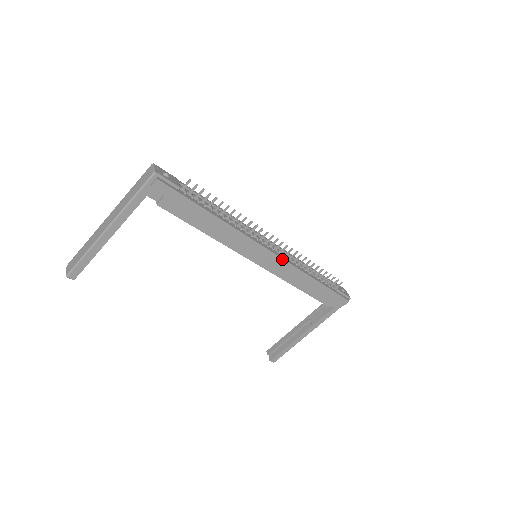
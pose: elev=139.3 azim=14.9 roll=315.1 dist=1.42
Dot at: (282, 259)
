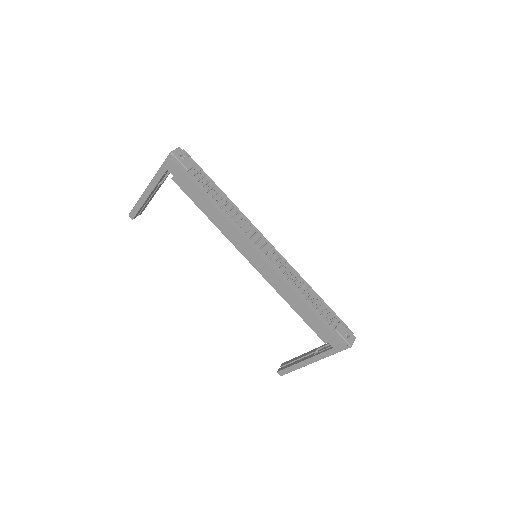
Dot at: (270, 266)
